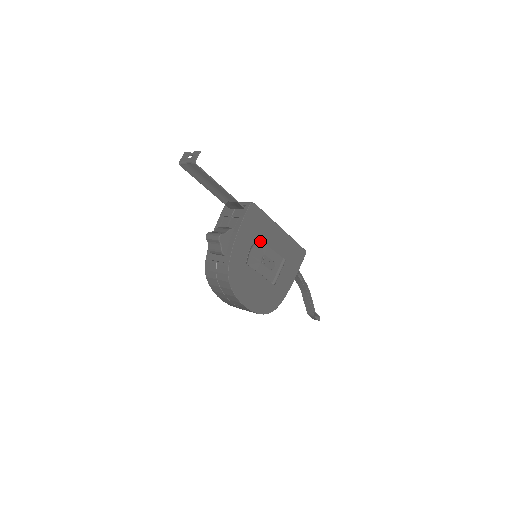
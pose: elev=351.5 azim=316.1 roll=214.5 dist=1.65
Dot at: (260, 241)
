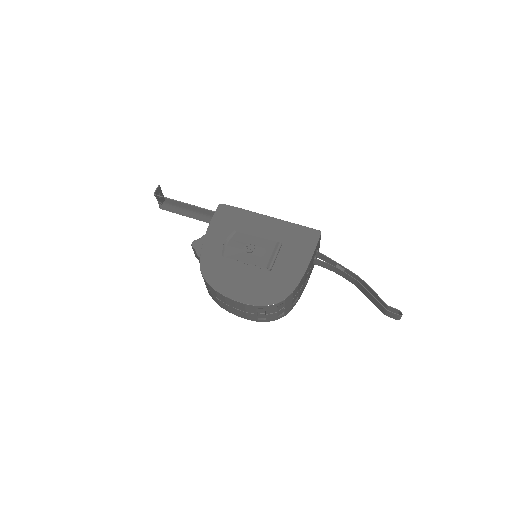
Dot at: (239, 233)
